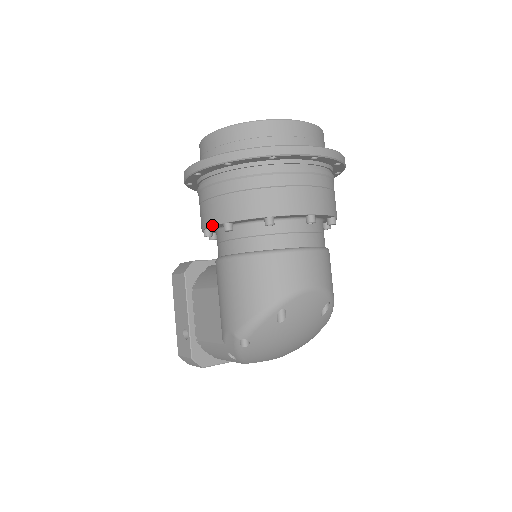
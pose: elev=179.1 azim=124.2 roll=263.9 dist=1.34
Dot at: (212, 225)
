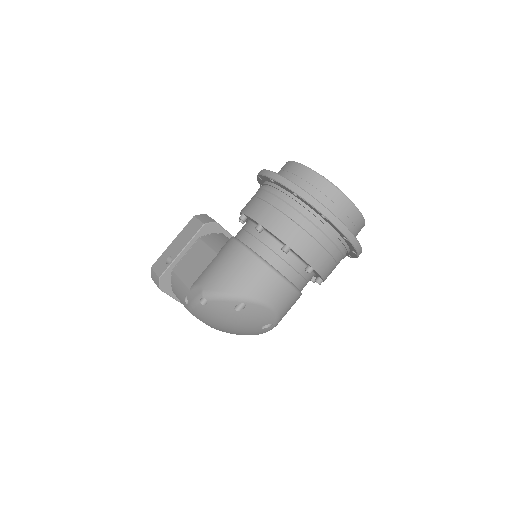
Dot at: (251, 217)
